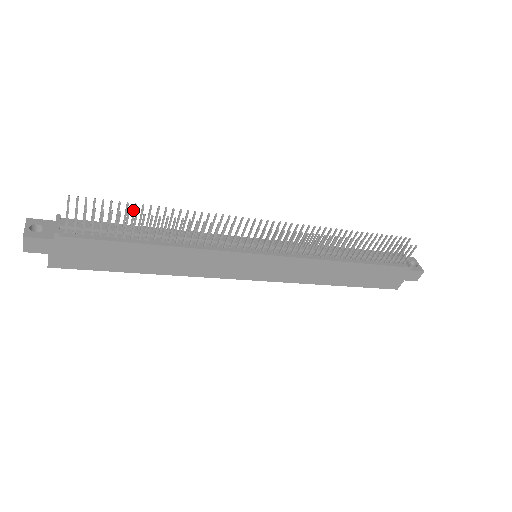
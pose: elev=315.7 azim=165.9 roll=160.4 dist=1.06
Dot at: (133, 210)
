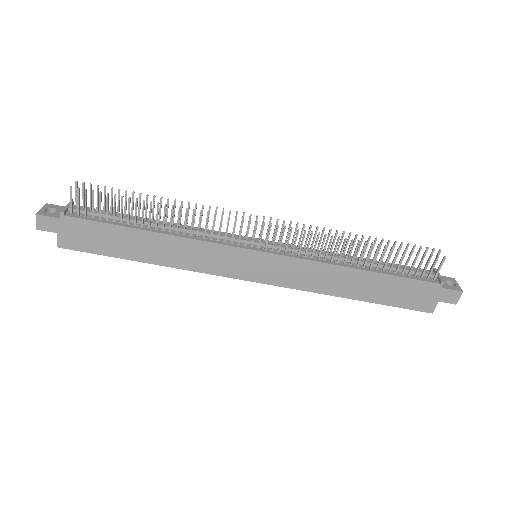
Dot at: (132, 198)
